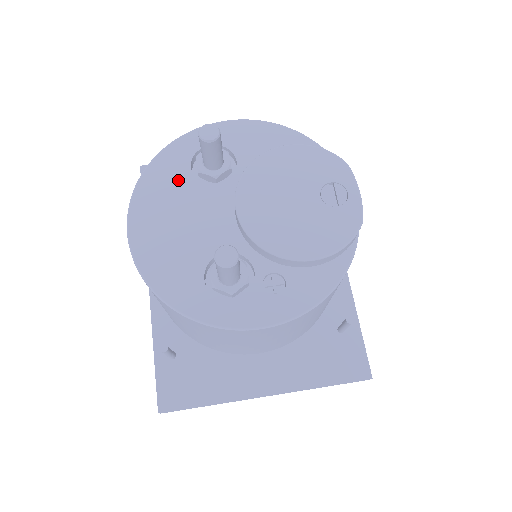
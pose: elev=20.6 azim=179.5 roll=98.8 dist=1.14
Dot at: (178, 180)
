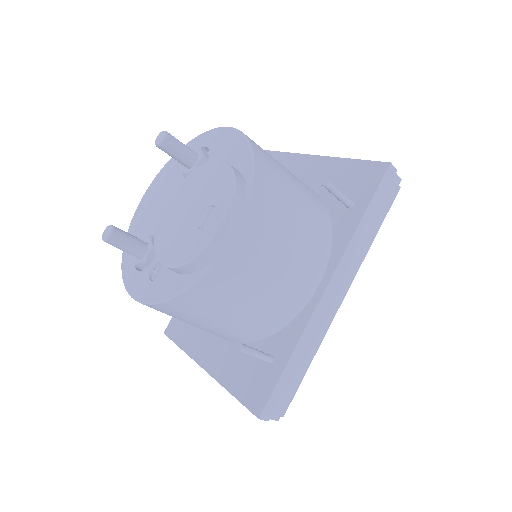
Dot at: (177, 170)
